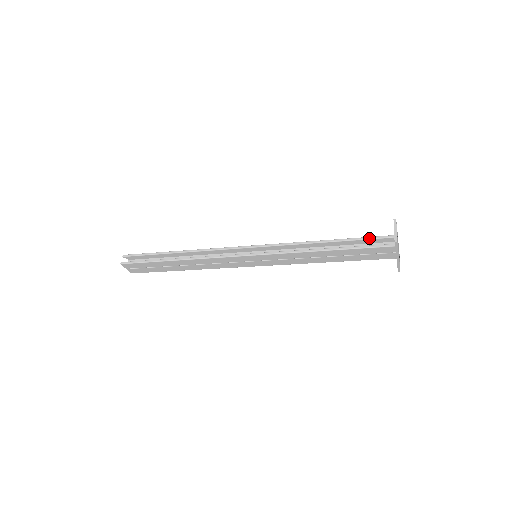
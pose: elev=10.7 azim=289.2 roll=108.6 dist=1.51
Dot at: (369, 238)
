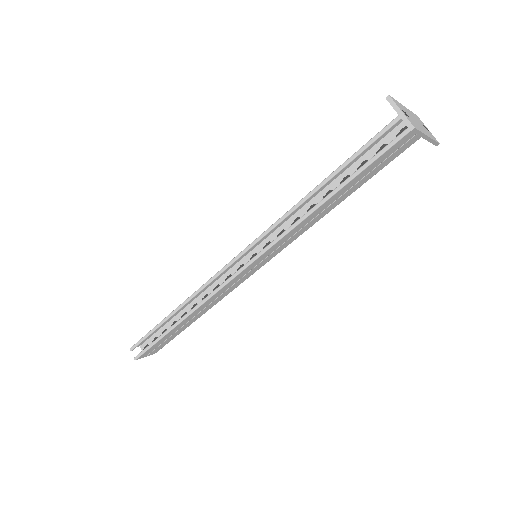
Dot at: (370, 143)
